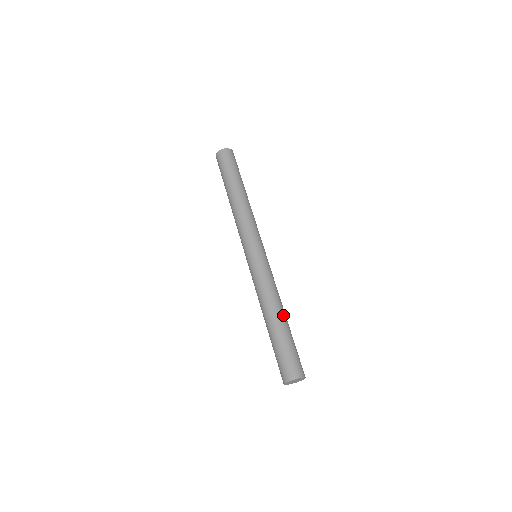
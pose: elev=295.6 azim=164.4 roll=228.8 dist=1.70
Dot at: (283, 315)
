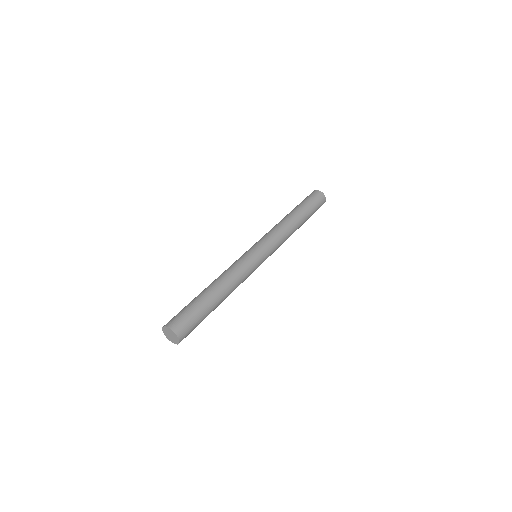
Dot at: (212, 287)
